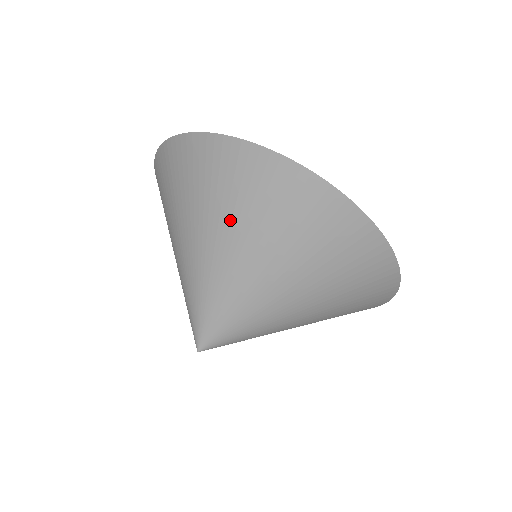
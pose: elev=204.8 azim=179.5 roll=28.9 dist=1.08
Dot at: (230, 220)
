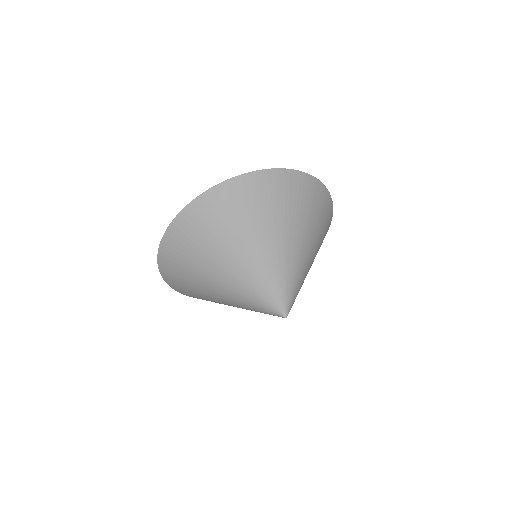
Dot at: (243, 229)
